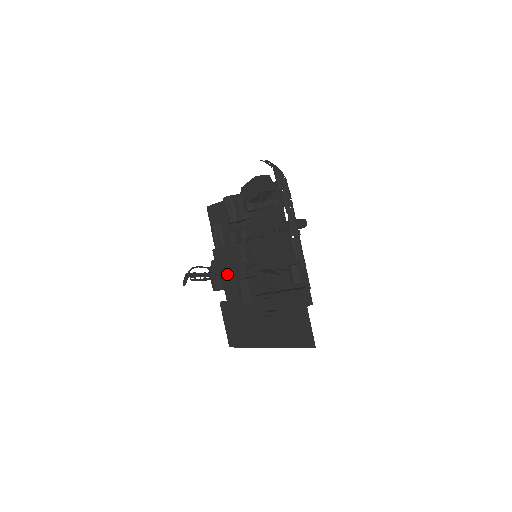
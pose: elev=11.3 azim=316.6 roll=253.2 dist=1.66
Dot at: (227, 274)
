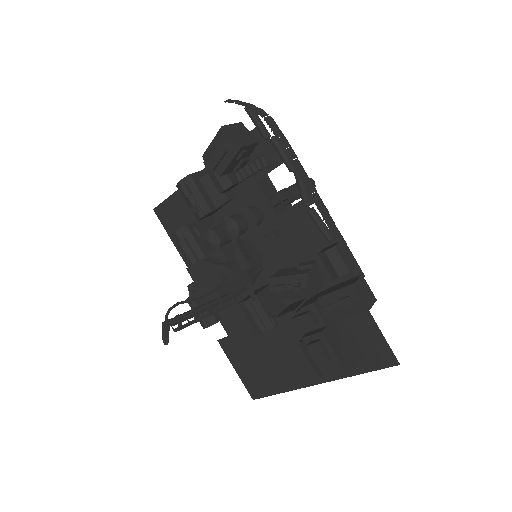
Dot at: (227, 299)
